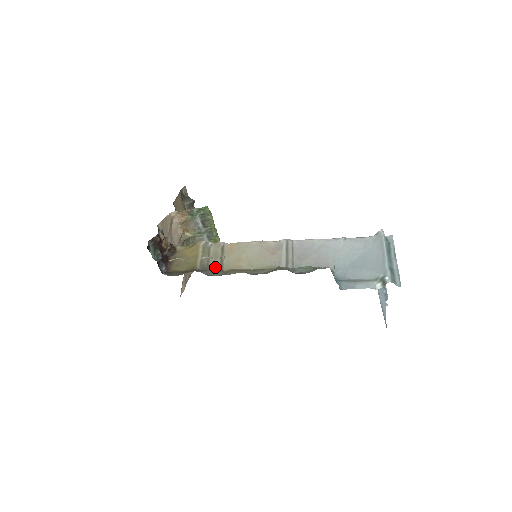
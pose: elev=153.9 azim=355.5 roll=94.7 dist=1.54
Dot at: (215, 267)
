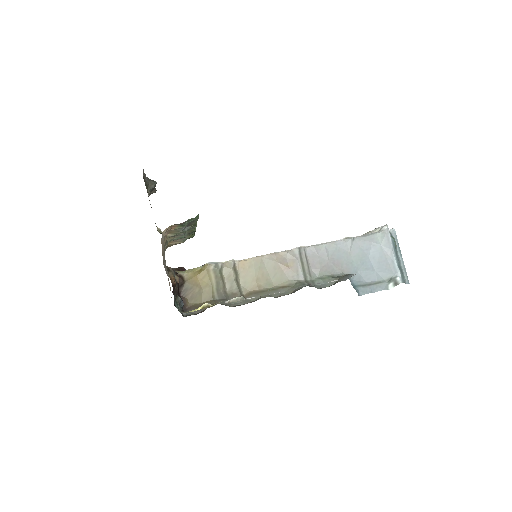
Dot at: (234, 293)
